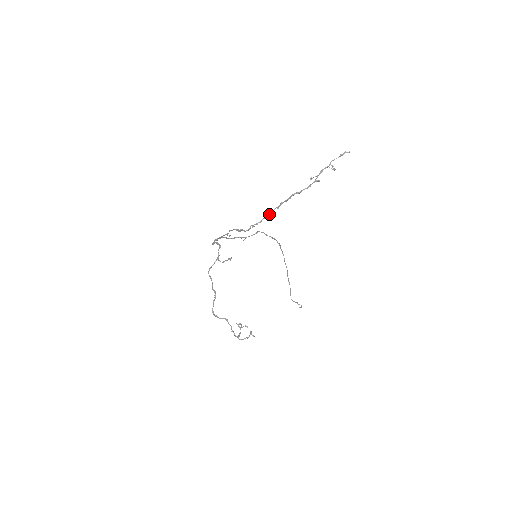
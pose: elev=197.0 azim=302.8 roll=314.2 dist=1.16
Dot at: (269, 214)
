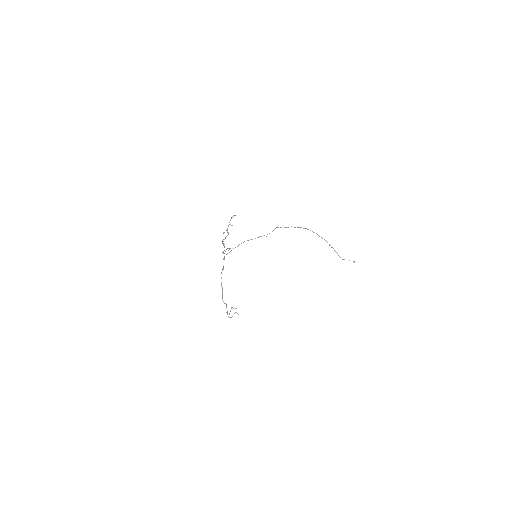
Dot at: (224, 247)
